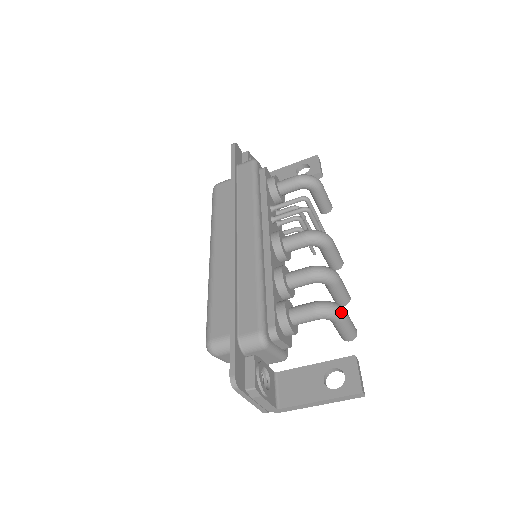
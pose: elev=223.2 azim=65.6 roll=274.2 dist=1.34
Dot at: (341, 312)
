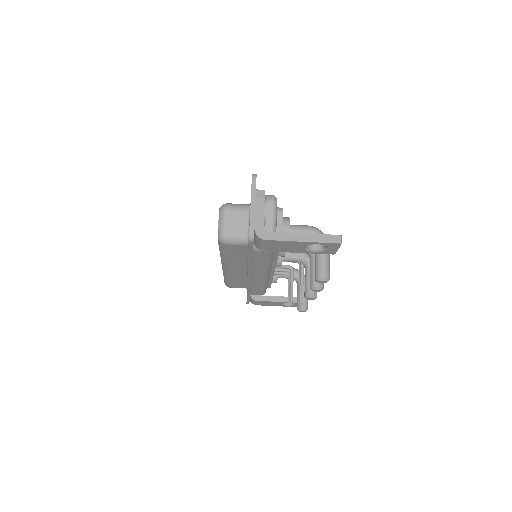
Dot at: occluded
